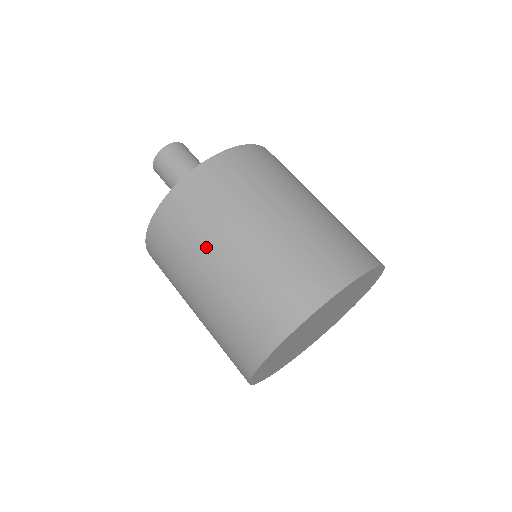
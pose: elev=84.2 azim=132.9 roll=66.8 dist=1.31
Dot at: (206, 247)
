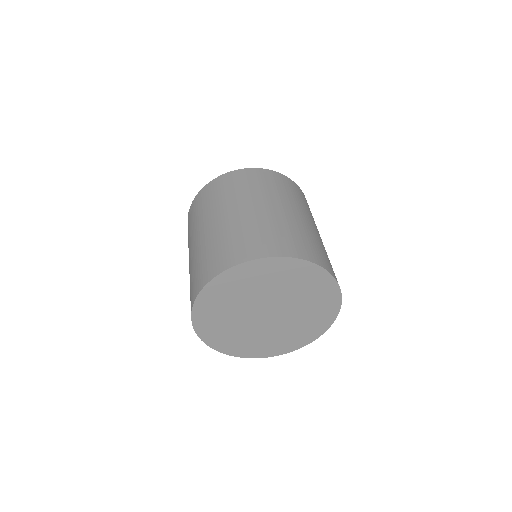
Dot at: occluded
